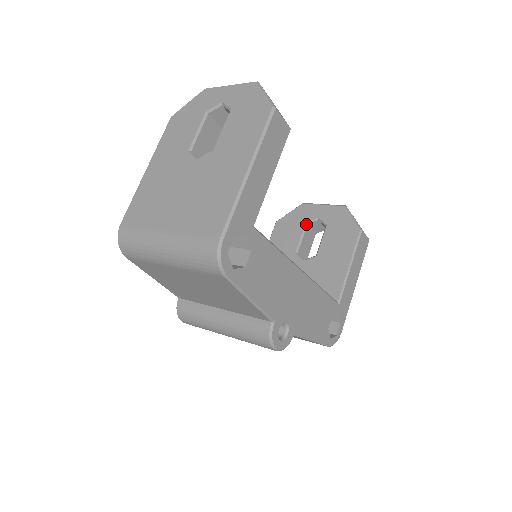
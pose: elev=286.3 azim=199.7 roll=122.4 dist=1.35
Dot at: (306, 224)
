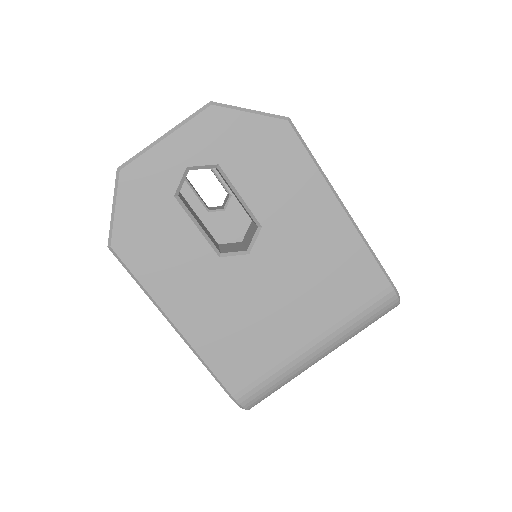
Dot at: (185, 179)
